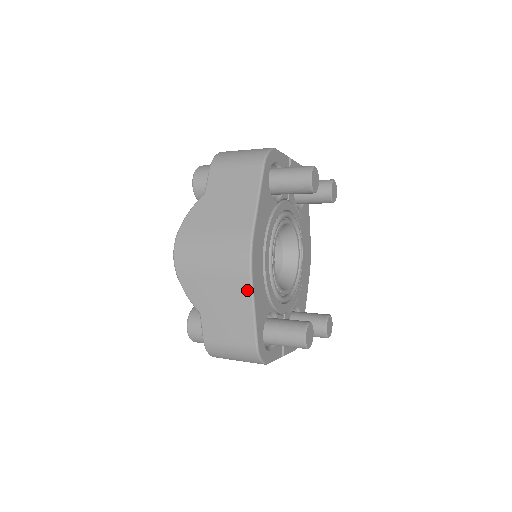
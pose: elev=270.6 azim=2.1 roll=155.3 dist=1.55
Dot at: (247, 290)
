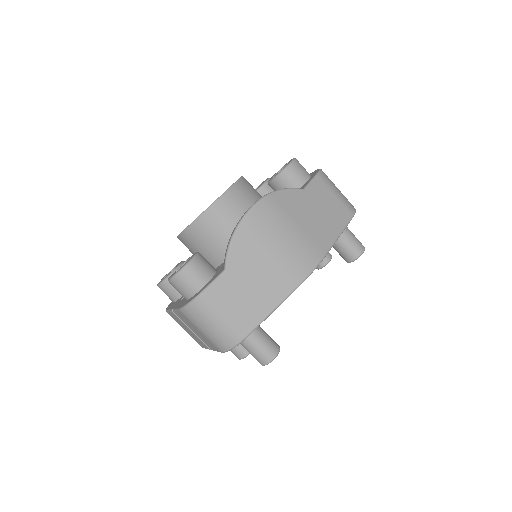
Dot at: (286, 291)
